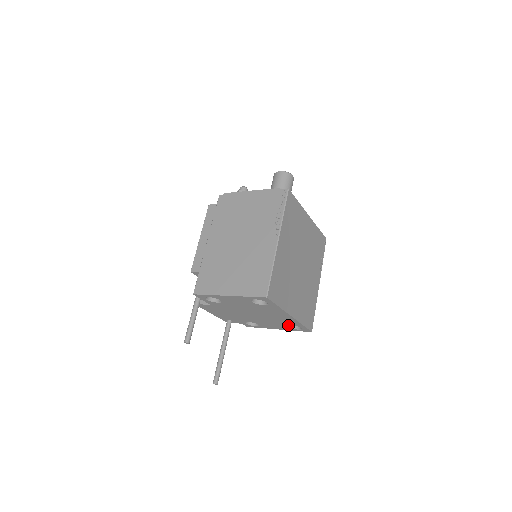
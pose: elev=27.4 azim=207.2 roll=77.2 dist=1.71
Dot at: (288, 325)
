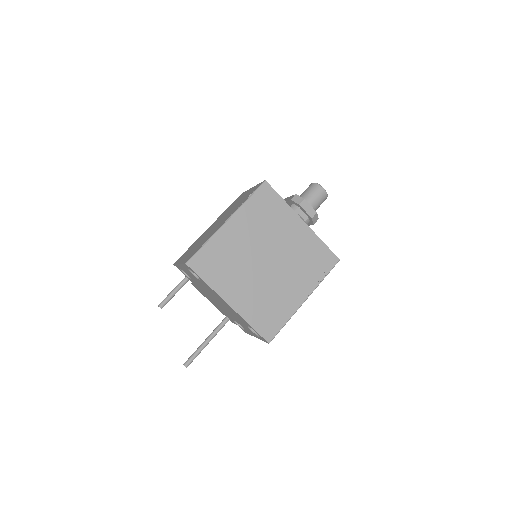
Dot at: occluded
